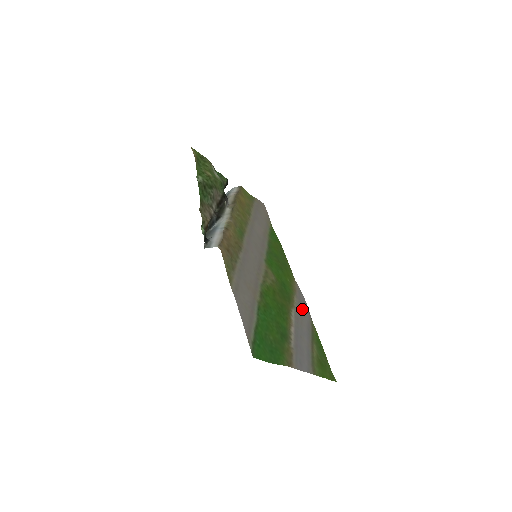
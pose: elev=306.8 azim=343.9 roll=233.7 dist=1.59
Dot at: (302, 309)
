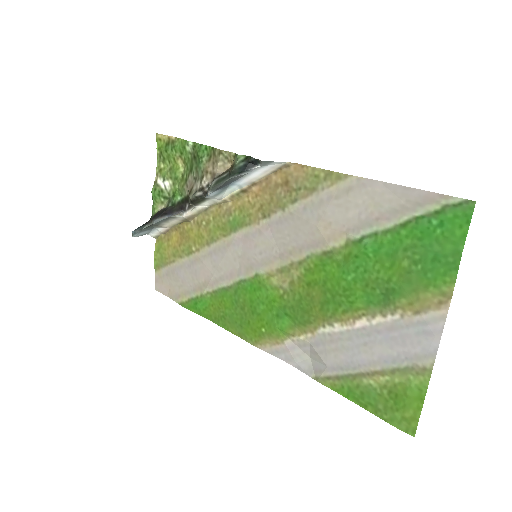
Dot at: (311, 350)
